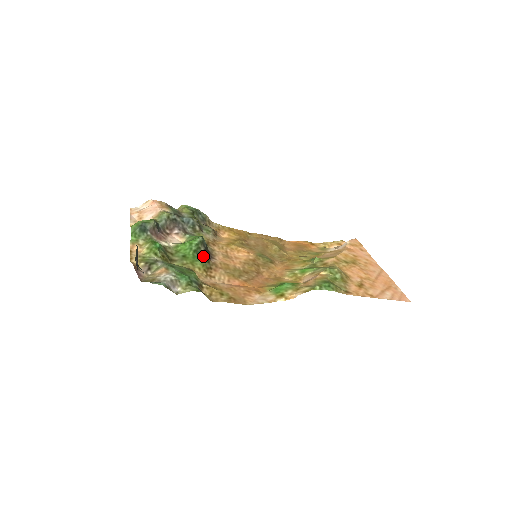
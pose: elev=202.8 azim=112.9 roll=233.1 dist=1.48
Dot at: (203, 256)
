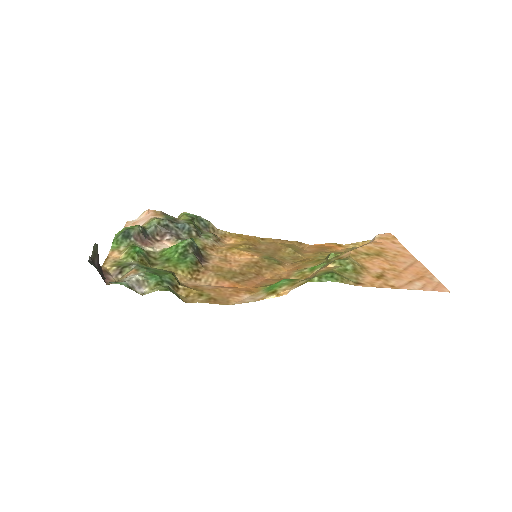
Dot at: (190, 258)
